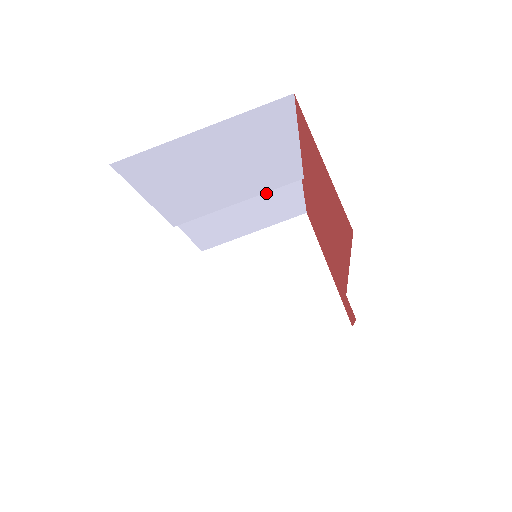
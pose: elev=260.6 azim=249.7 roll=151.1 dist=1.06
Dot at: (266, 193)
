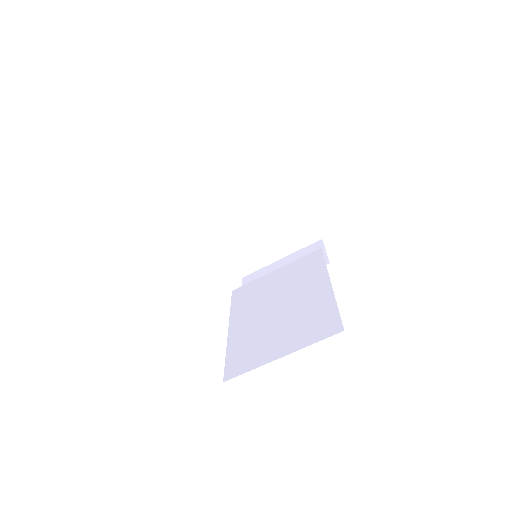
Dot at: occluded
